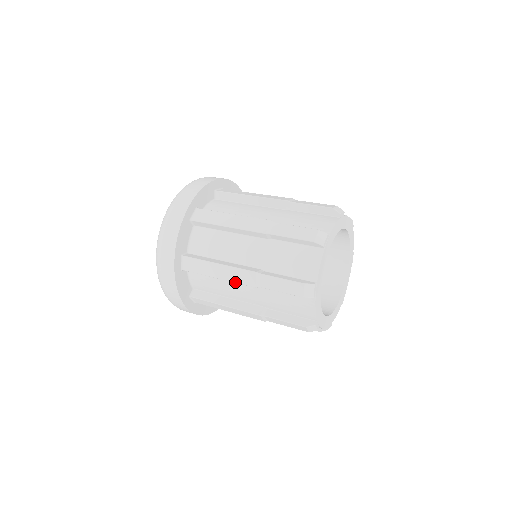
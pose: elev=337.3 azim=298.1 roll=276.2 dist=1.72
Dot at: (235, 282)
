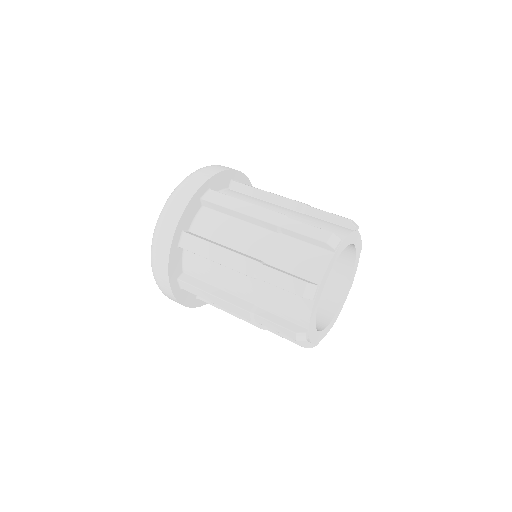
Dot at: occluded
